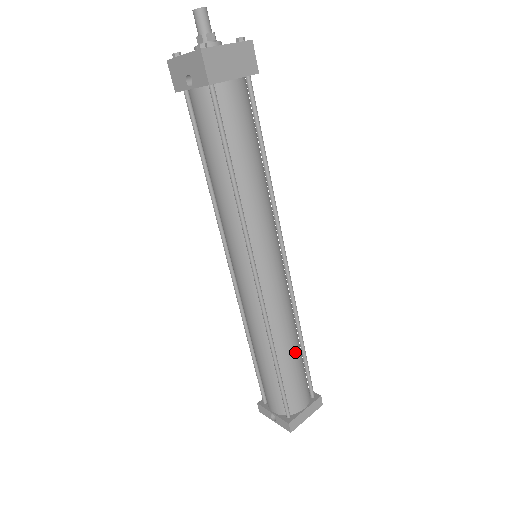
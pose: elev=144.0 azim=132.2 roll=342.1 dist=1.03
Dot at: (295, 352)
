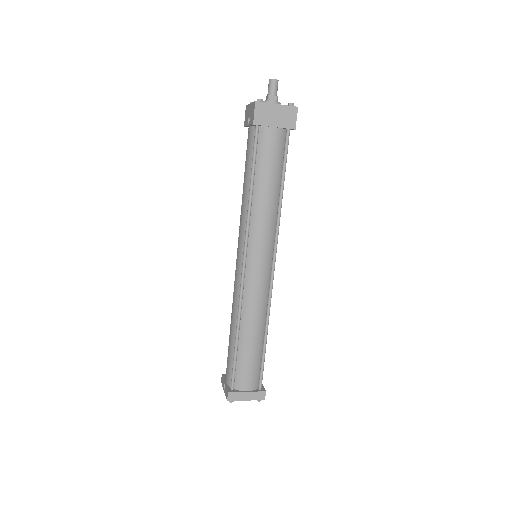
Dot at: (255, 340)
